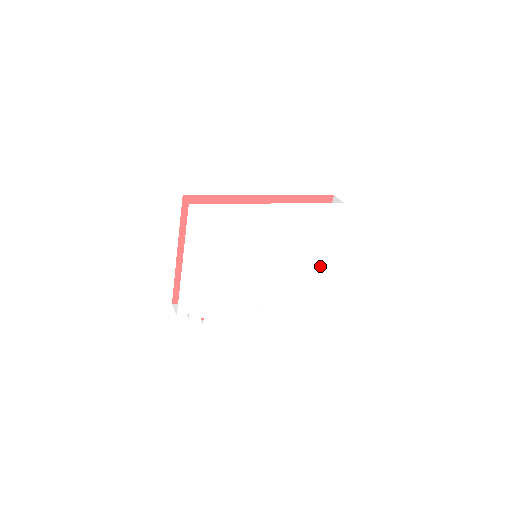
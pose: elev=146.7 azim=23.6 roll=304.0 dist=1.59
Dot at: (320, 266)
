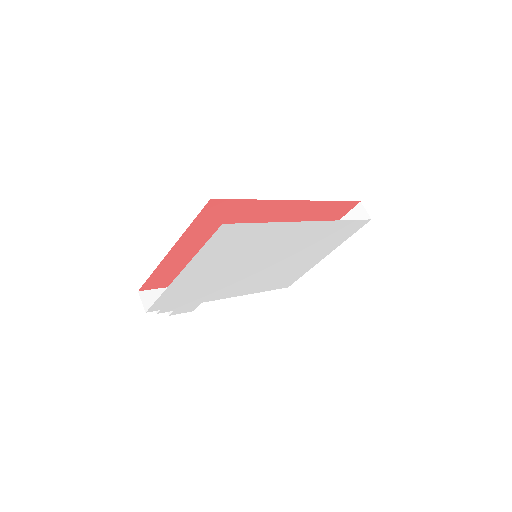
Dot at: (311, 265)
